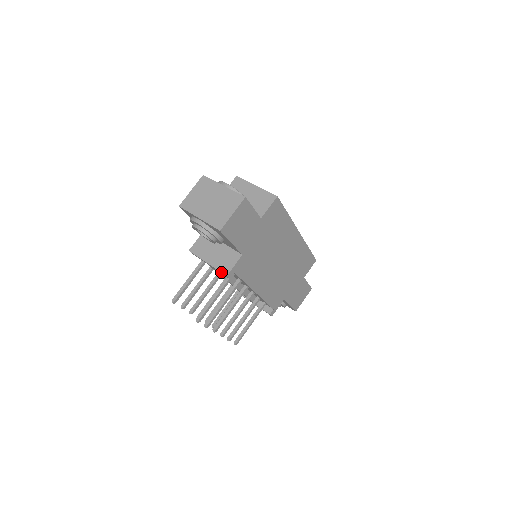
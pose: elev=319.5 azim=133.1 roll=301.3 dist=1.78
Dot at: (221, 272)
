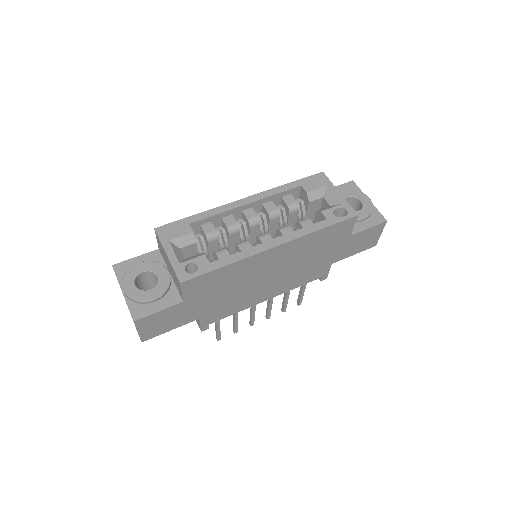
Dot at: occluded
